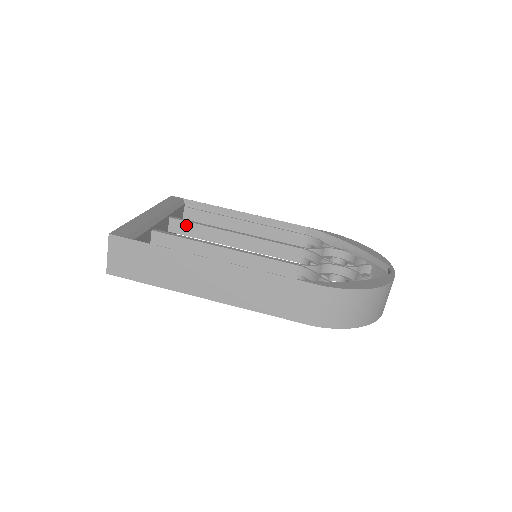
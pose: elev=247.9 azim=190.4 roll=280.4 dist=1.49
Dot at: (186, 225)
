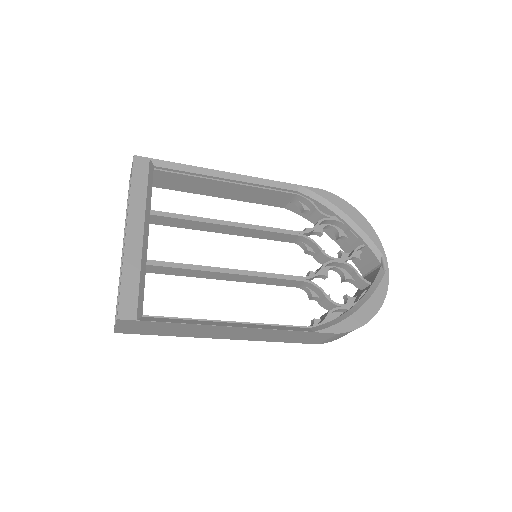
Dot at: (171, 220)
